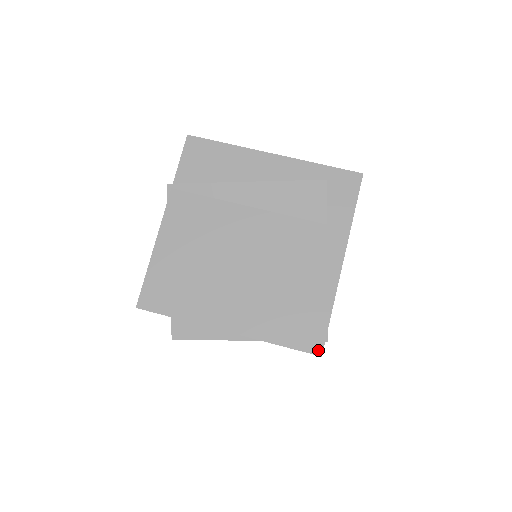
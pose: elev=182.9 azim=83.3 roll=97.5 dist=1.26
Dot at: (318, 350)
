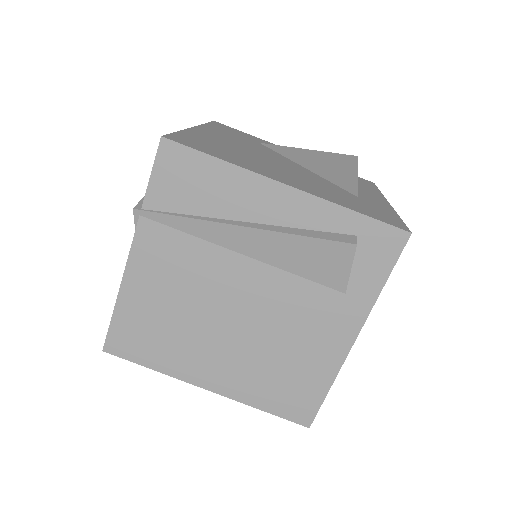
Dot at: (306, 422)
